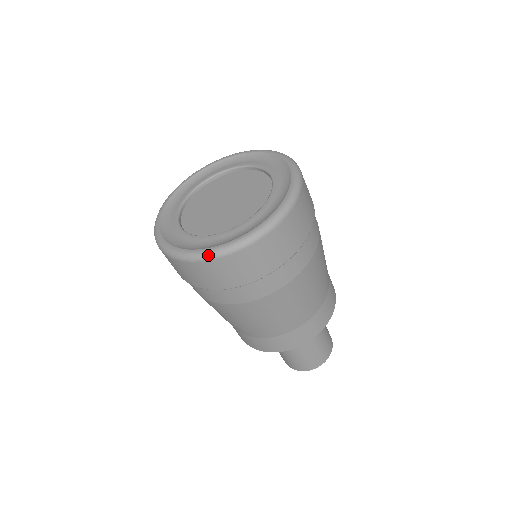
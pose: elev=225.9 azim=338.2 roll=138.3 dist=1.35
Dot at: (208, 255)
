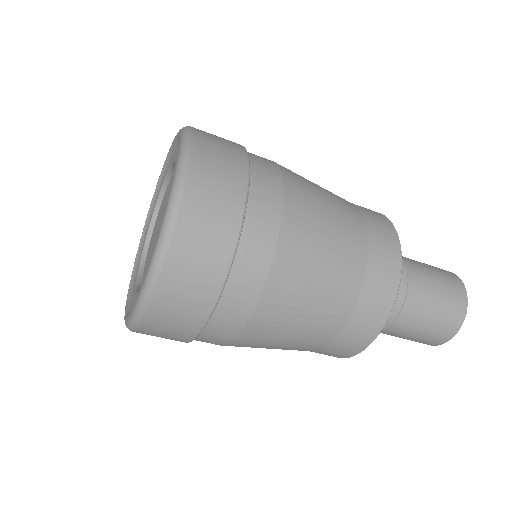
Dot at: (129, 326)
